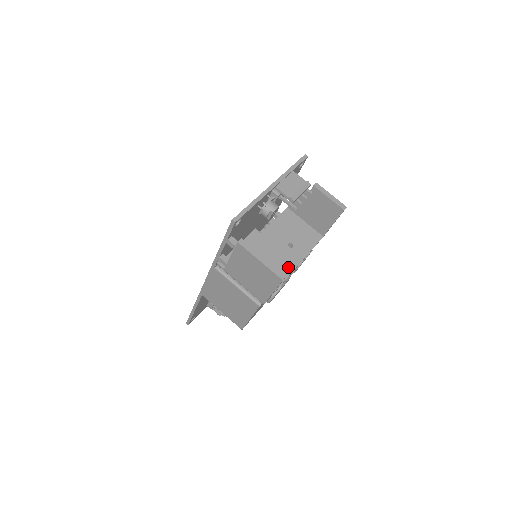
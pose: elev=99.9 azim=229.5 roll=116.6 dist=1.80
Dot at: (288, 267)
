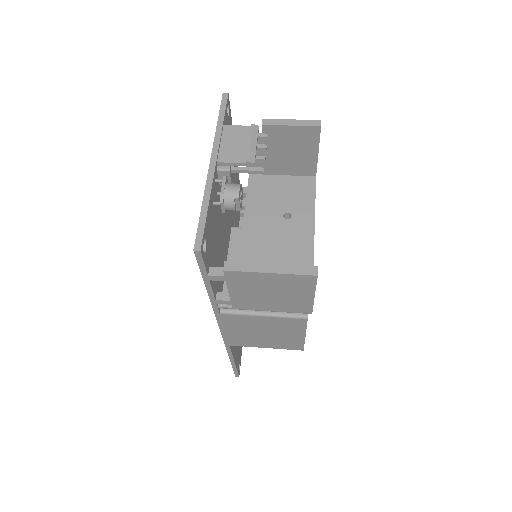
Dot at: (304, 245)
